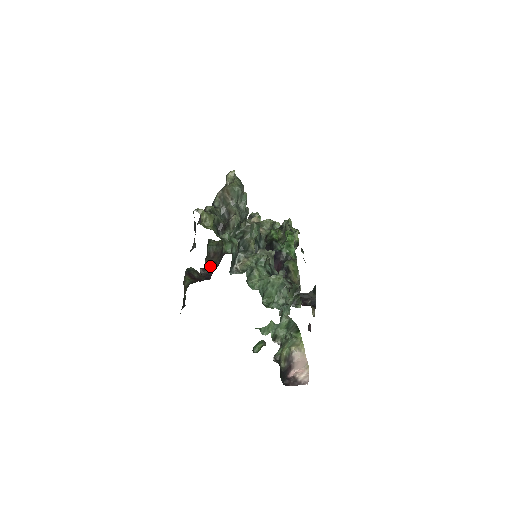
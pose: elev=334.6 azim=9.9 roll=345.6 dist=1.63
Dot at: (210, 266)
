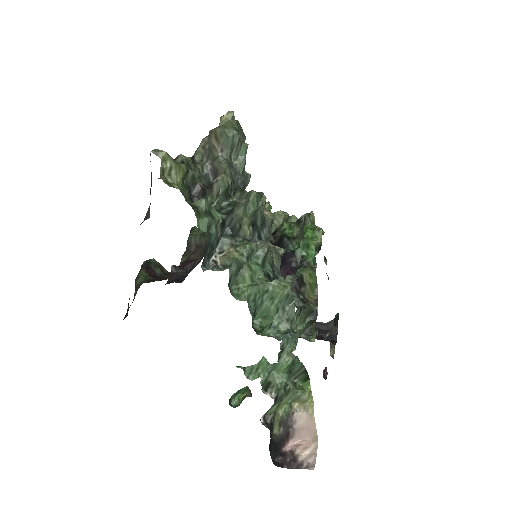
Dot at: (187, 264)
